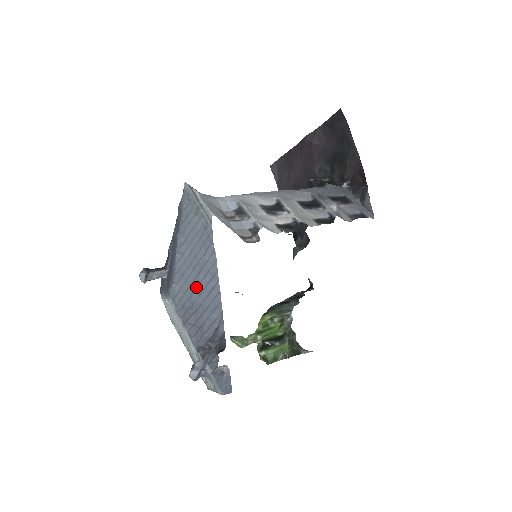
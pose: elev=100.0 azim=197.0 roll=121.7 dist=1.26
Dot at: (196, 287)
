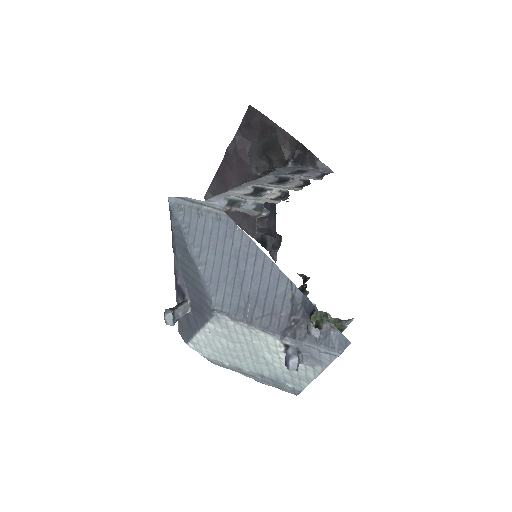
Dot at: (242, 279)
